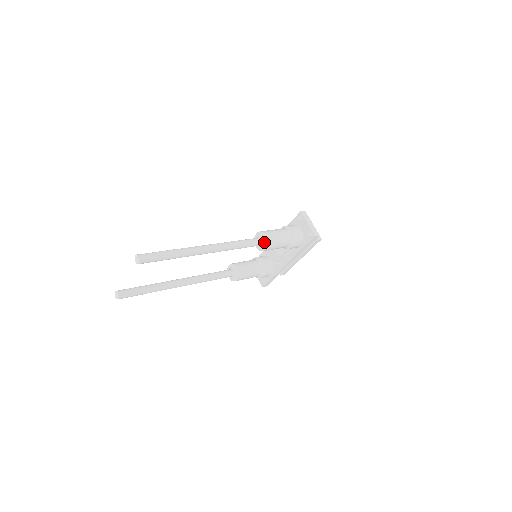
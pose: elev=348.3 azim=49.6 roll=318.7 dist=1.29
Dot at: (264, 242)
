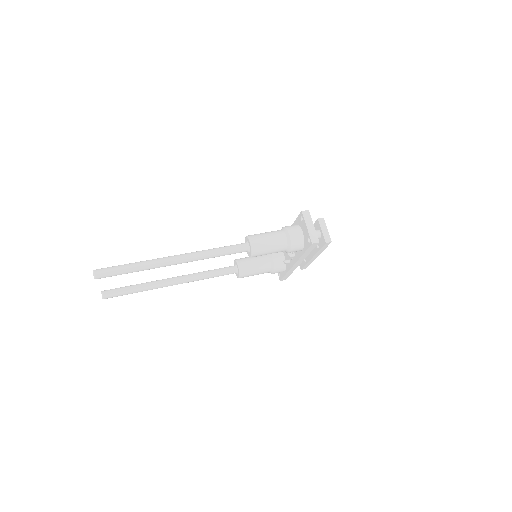
Dot at: (250, 249)
